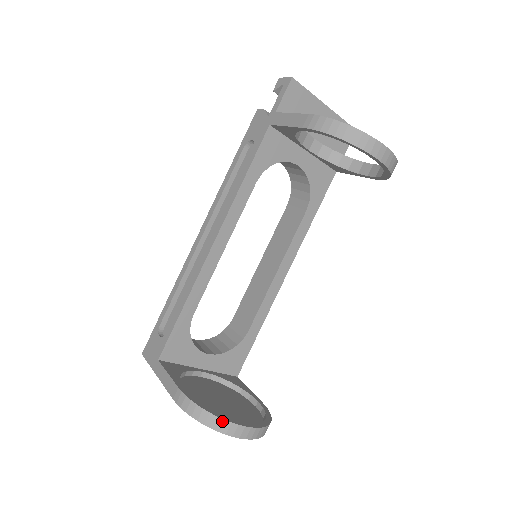
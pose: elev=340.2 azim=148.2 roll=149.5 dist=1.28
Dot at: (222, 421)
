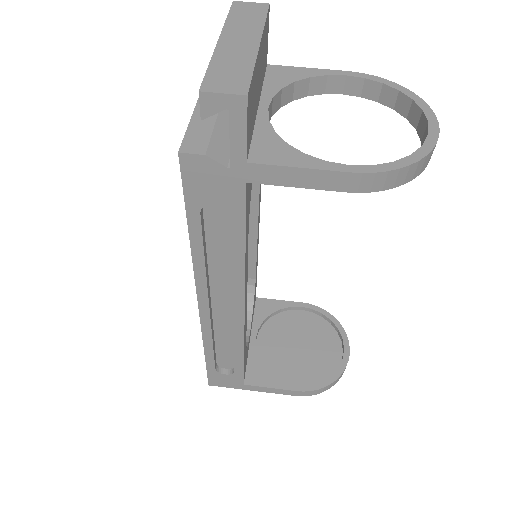
Dot at: (342, 374)
